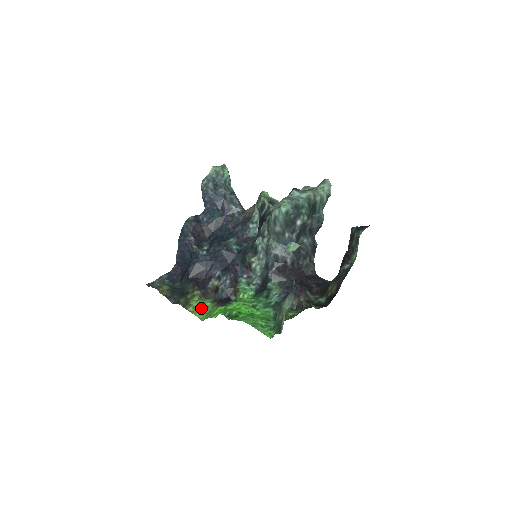
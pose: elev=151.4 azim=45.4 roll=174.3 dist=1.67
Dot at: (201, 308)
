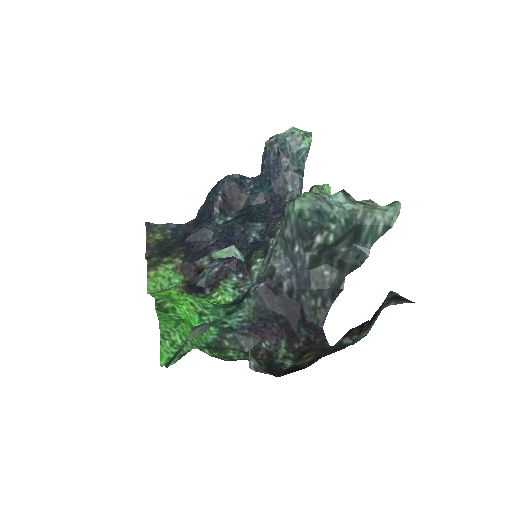
Dot at: (163, 280)
